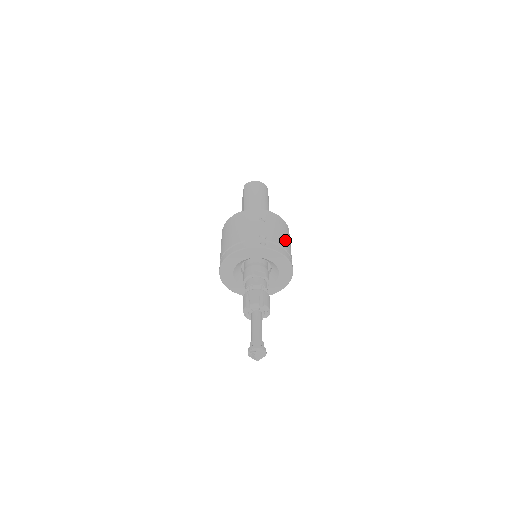
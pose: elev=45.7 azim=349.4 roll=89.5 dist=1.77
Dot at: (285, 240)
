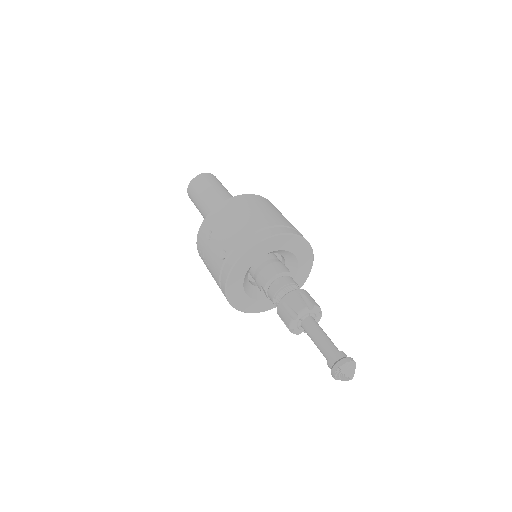
Dot at: occluded
